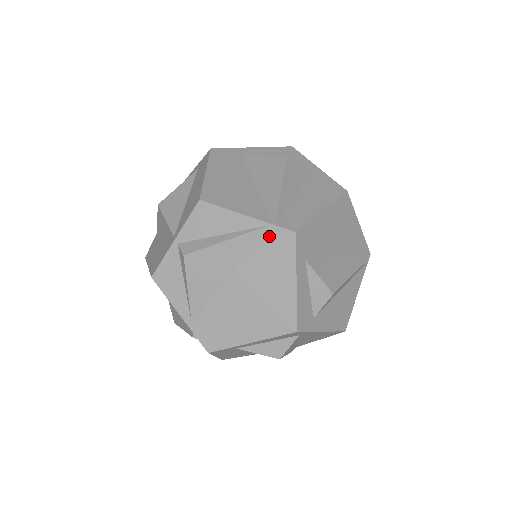
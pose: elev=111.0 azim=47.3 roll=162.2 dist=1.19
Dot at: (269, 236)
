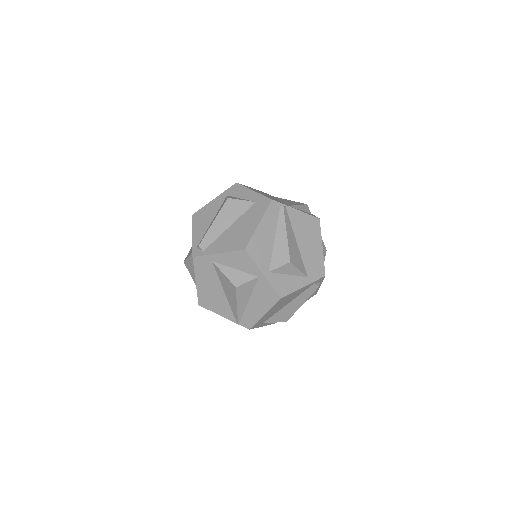
Dot at: occluded
